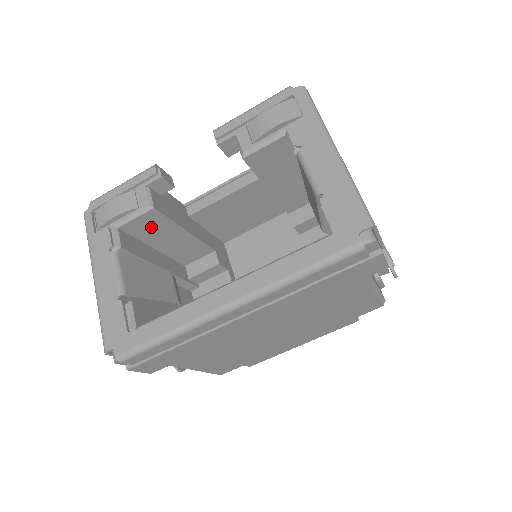
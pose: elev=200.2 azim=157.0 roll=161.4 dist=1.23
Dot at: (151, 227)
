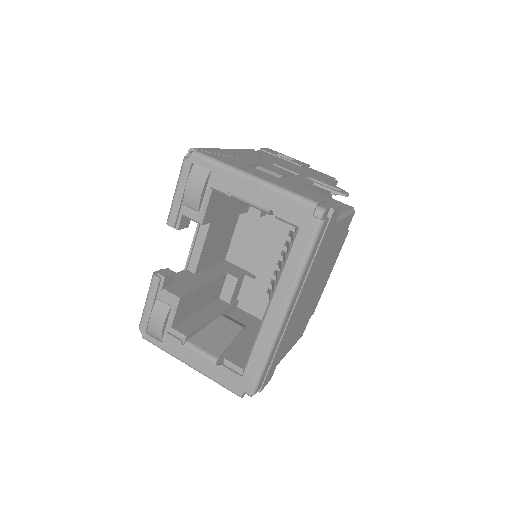
Dot at: (186, 306)
